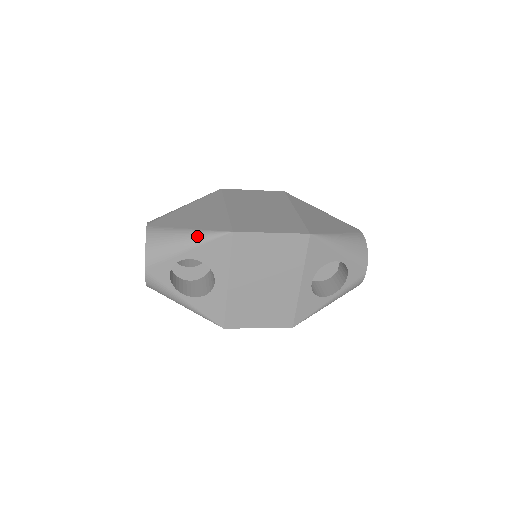
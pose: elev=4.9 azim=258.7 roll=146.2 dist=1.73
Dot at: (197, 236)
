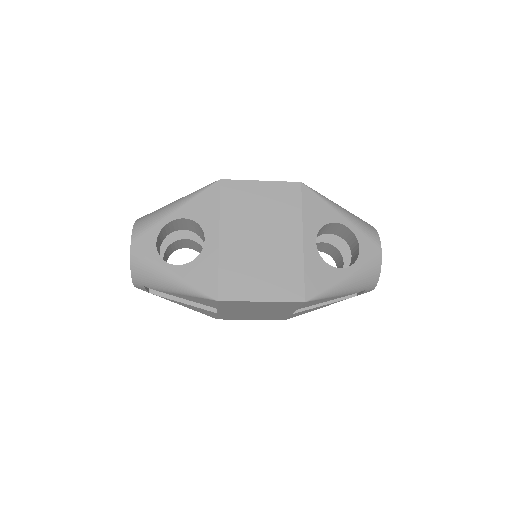
Dot at: (186, 196)
